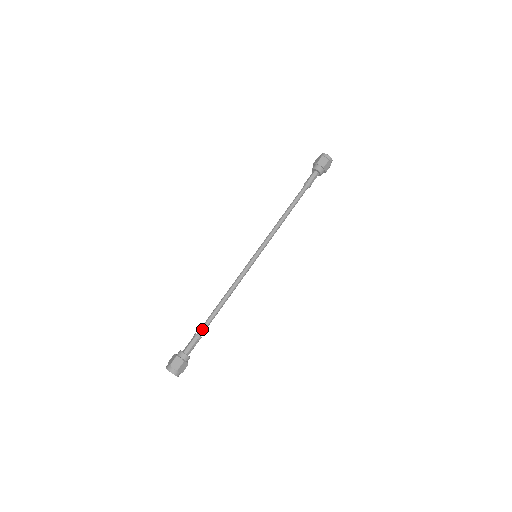
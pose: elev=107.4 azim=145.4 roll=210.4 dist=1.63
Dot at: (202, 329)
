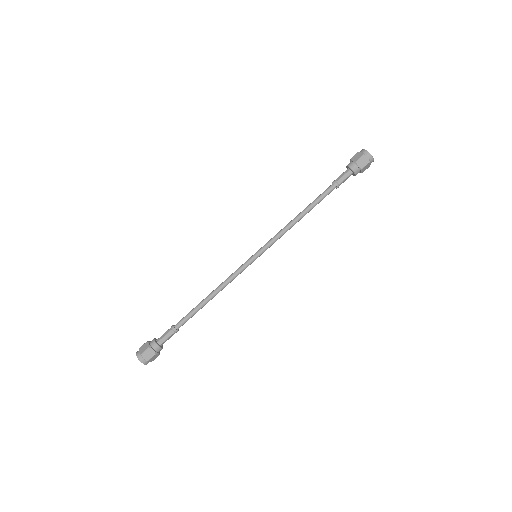
Dot at: (181, 323)
